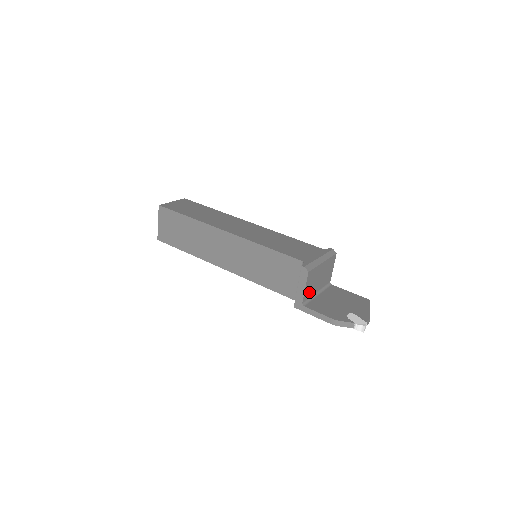
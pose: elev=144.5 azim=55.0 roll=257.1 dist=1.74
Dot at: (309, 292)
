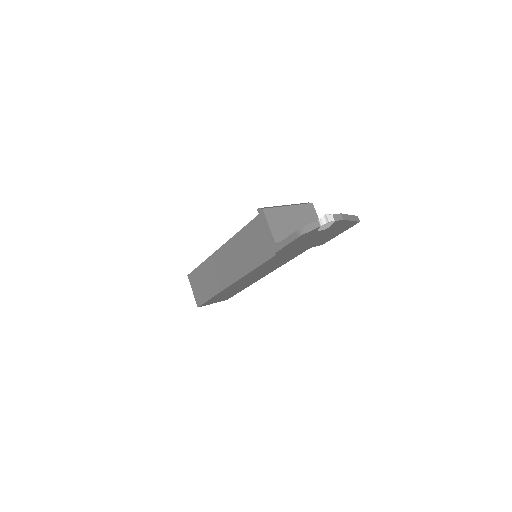
Dot at: (282, 234)
